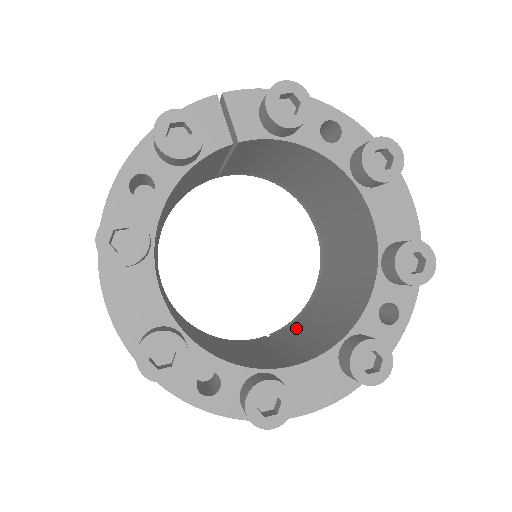
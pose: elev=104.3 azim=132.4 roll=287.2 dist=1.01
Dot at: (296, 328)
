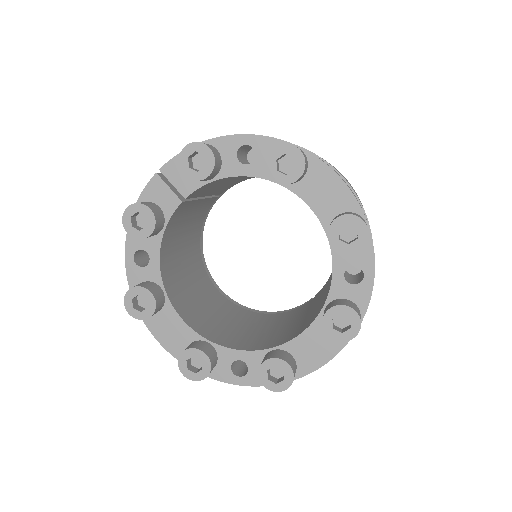
Dot at: (323, 290)
